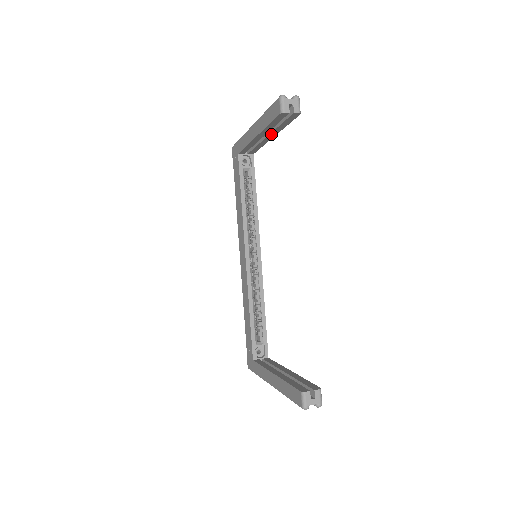
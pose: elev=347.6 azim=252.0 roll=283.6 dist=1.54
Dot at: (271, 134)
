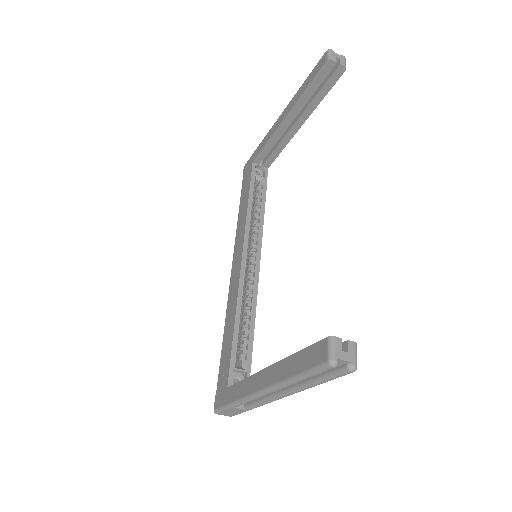
Dot at: (301, 117)
